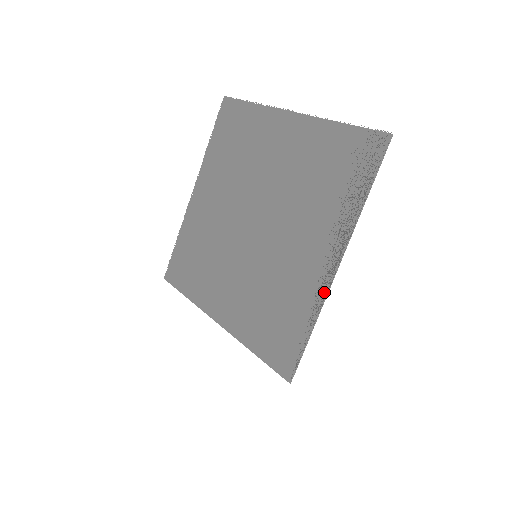
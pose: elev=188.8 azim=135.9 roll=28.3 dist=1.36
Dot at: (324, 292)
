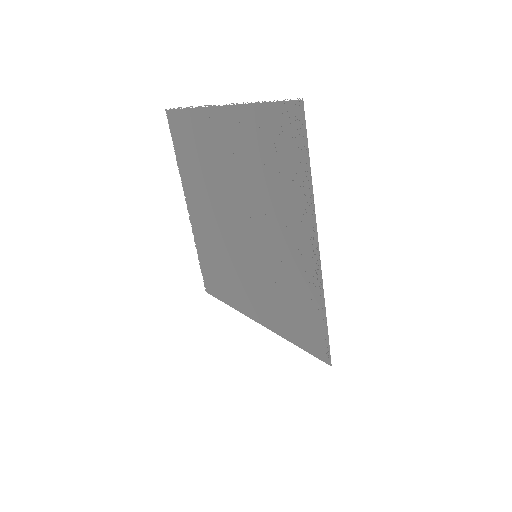
Dot at: (319, 278)
